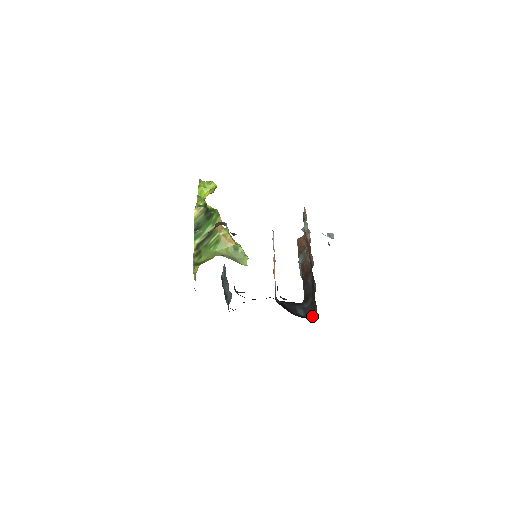
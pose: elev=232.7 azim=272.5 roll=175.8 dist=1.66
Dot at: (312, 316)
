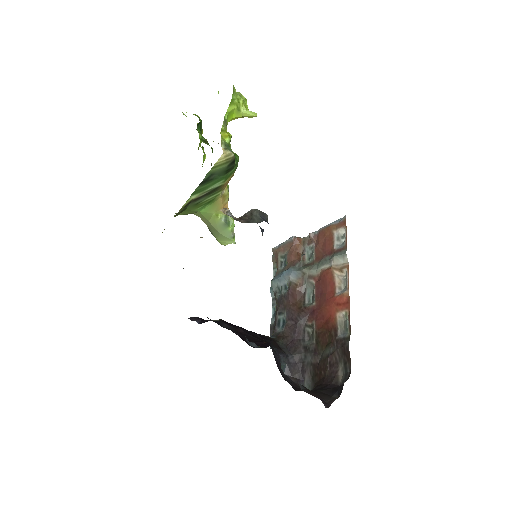
Dot at: occluded
